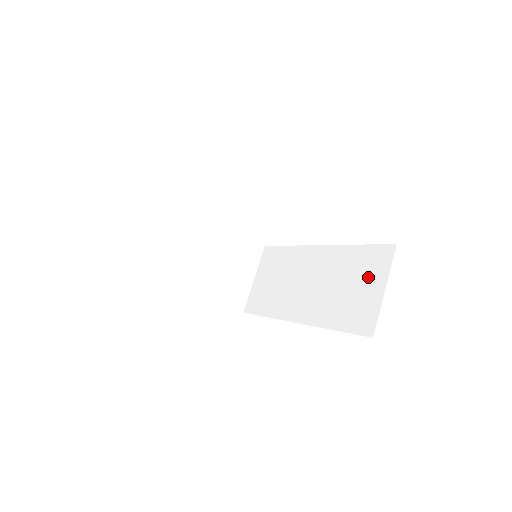
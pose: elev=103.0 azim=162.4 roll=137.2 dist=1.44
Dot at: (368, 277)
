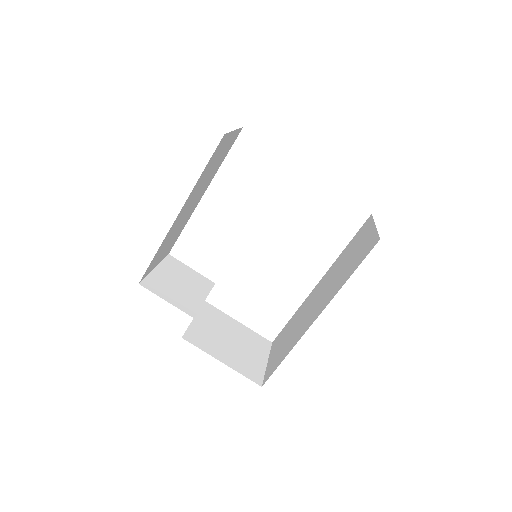
Dot at: (360, 240)
